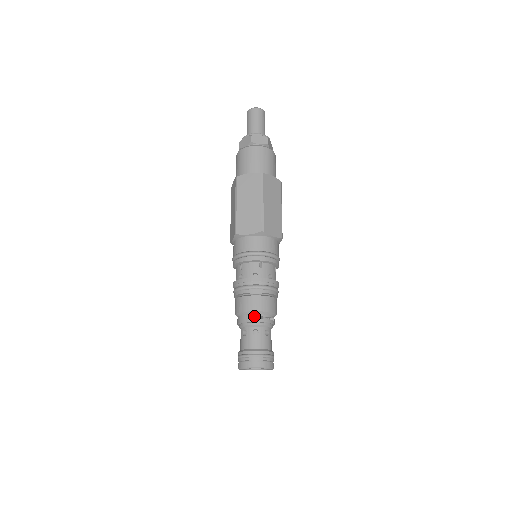
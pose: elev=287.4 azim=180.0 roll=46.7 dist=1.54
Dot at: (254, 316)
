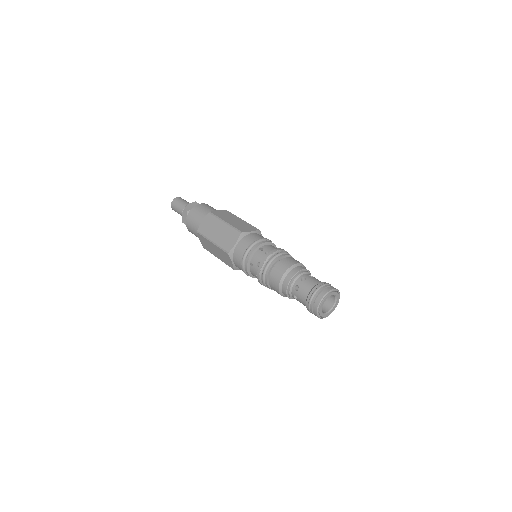
Dot at: (301, 267)
